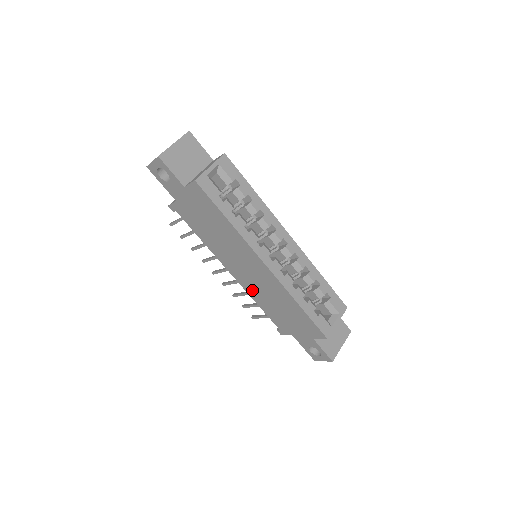
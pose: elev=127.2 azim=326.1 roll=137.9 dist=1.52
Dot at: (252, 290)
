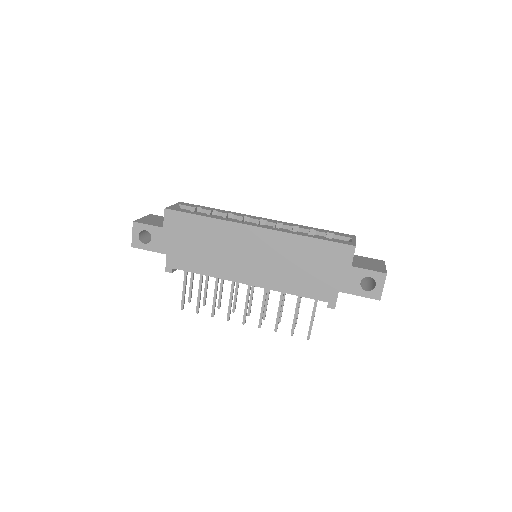
Dot at: (273, 279)
